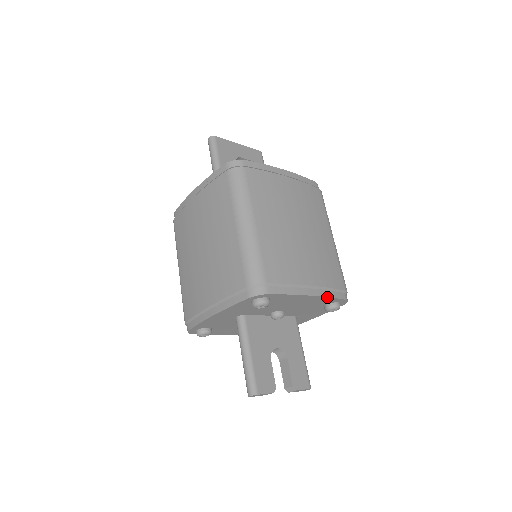
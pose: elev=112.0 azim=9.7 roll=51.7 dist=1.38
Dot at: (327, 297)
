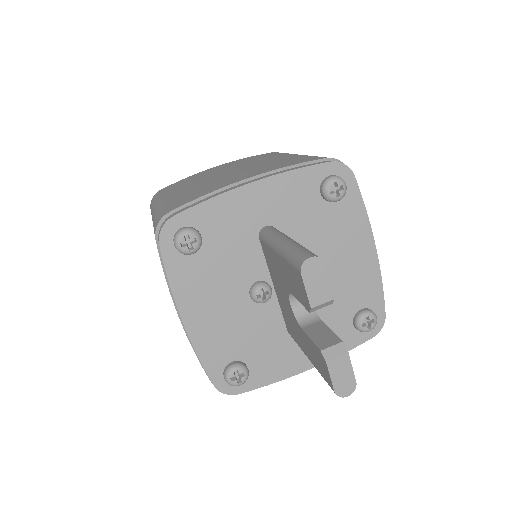
Dot at: (380, 275)
